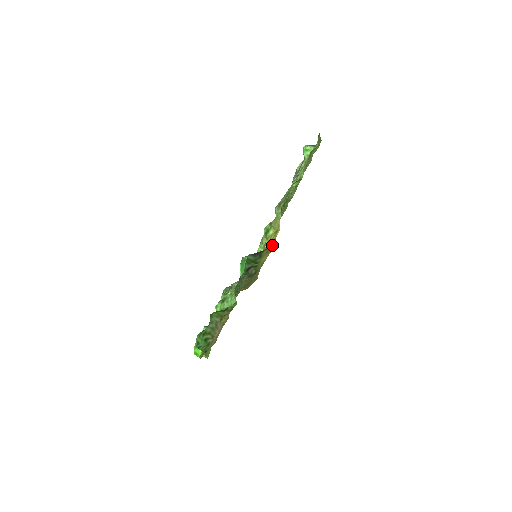
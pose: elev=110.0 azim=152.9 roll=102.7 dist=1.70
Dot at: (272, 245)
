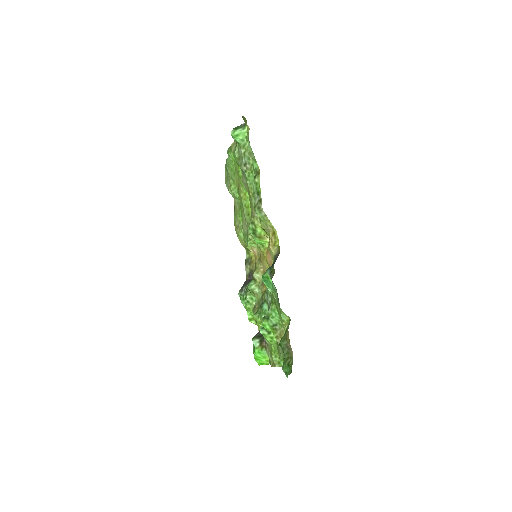
Dot at: occluded
